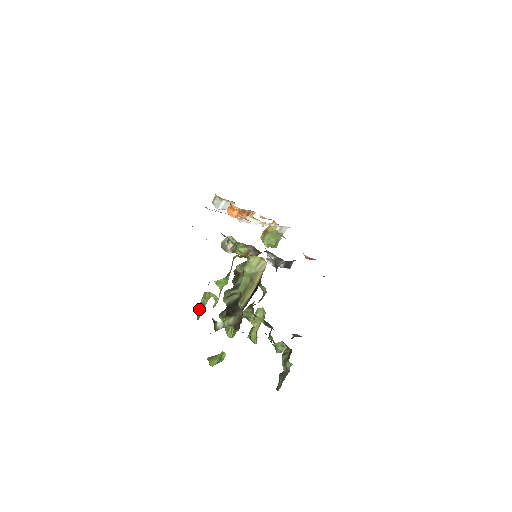
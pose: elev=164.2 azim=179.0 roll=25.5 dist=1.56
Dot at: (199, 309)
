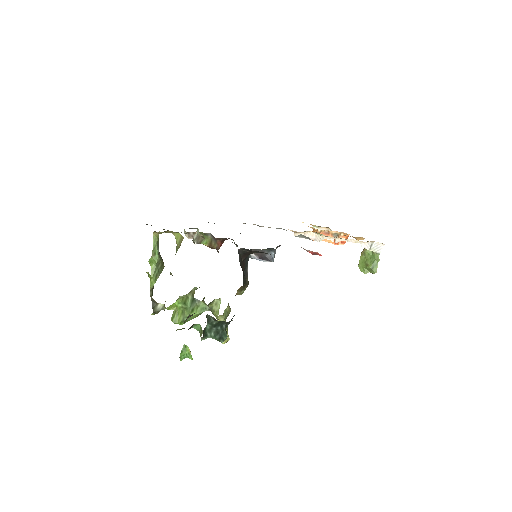
Dot at: occluded
